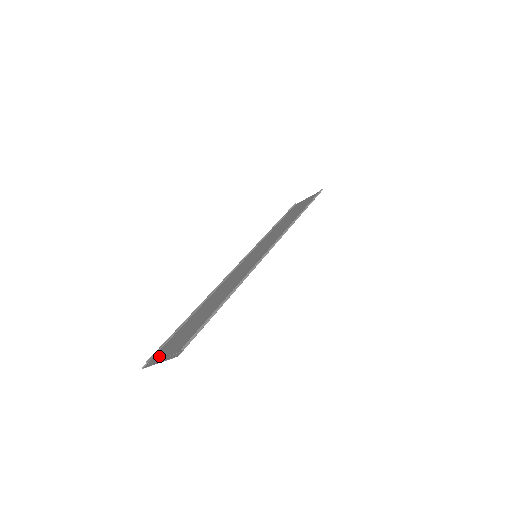
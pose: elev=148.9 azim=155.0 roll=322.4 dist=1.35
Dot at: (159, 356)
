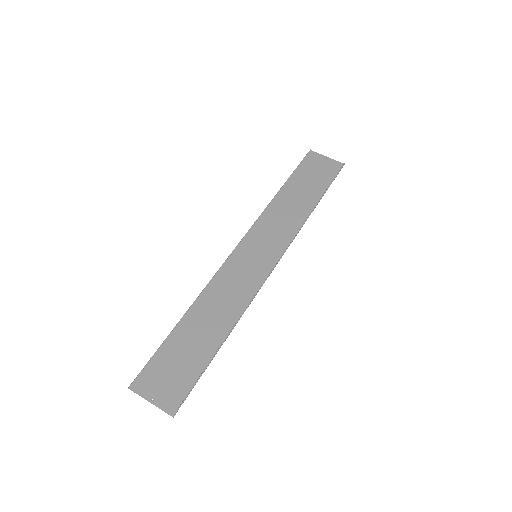
Dot at: (147, 384)
